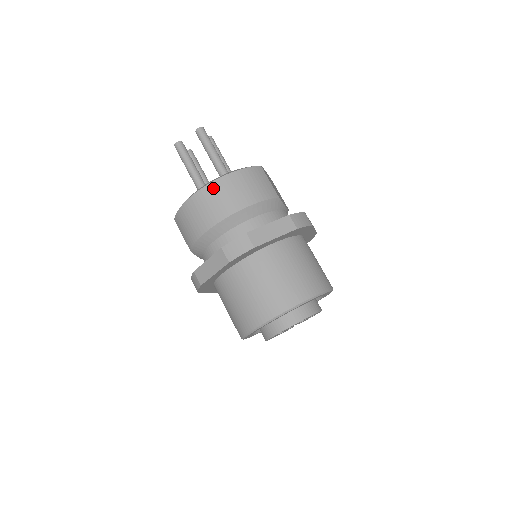
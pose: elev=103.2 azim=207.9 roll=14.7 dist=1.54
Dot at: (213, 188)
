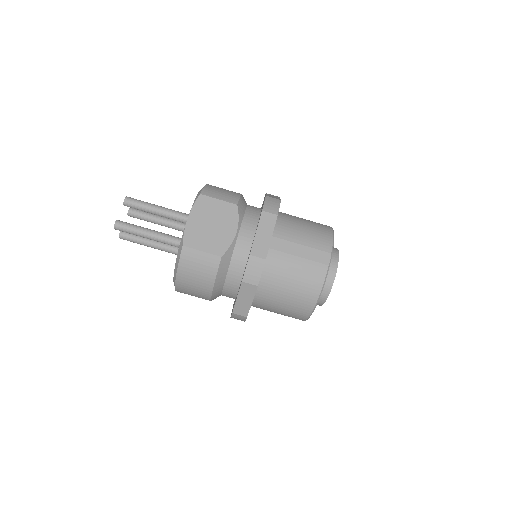
Dot at: (181, 290)
